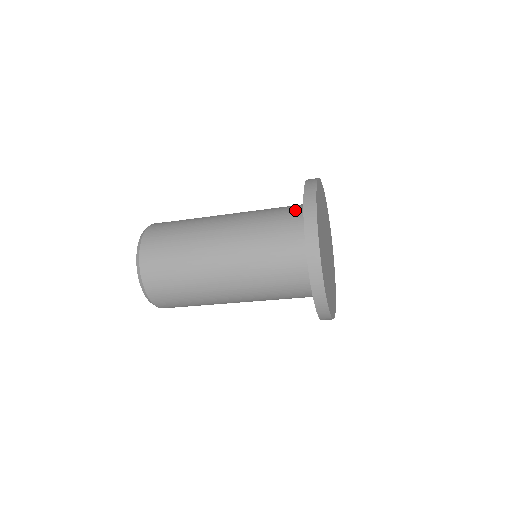
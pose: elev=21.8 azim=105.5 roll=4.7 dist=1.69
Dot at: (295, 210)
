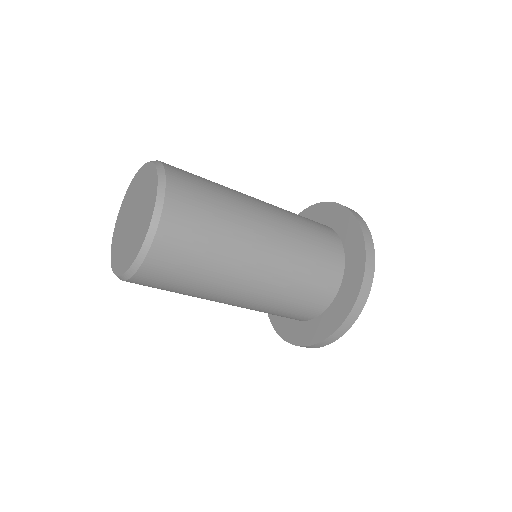
Dot at: occluded
